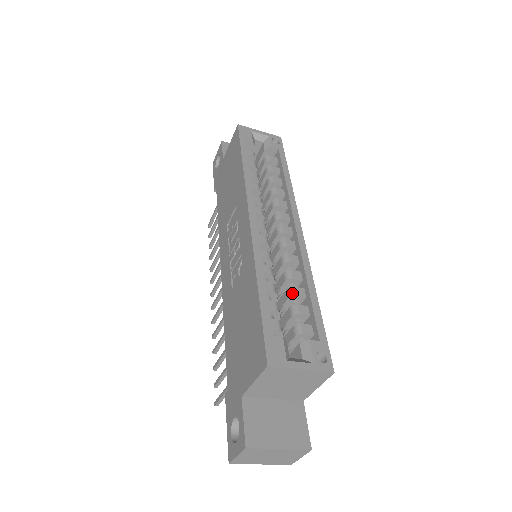
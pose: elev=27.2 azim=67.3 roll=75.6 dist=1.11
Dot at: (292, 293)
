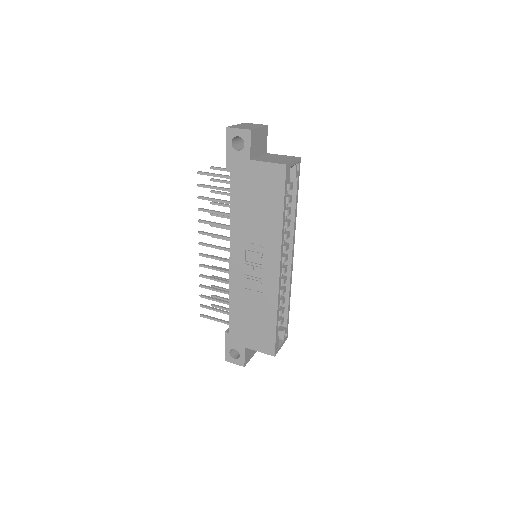
Dot at: (282, 304)
